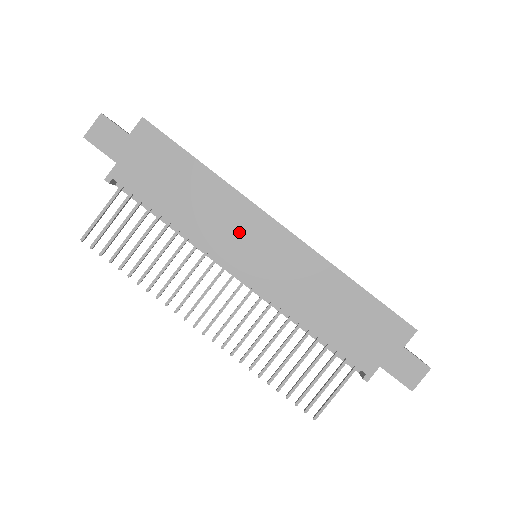
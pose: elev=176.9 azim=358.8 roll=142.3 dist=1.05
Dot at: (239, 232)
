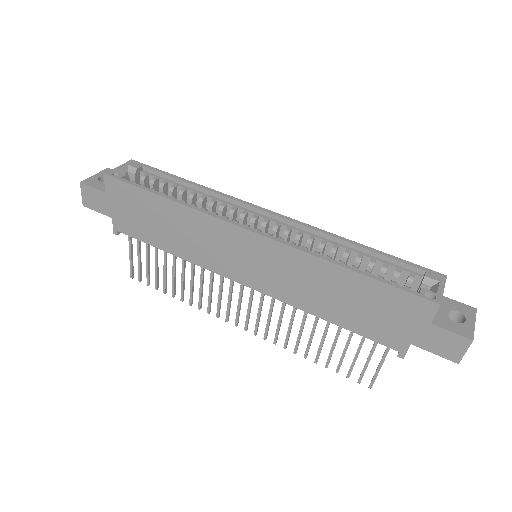
Dot at: (223, 248)
